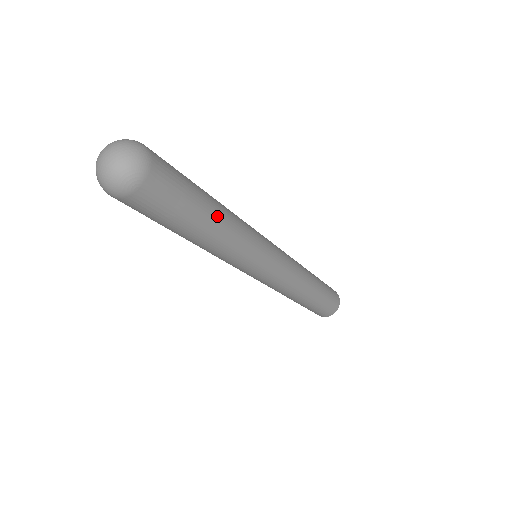
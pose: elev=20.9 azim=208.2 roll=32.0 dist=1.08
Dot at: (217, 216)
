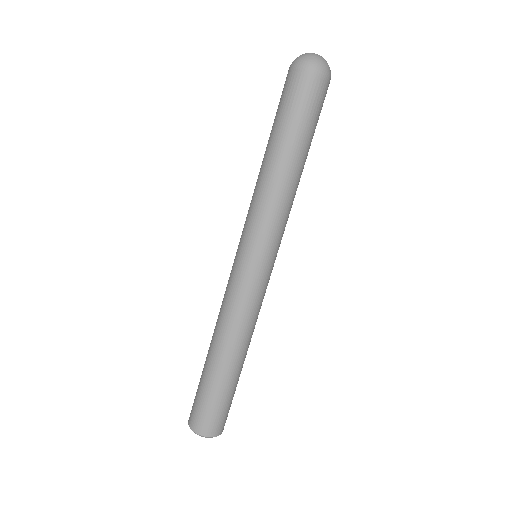
Dot at: occluded
